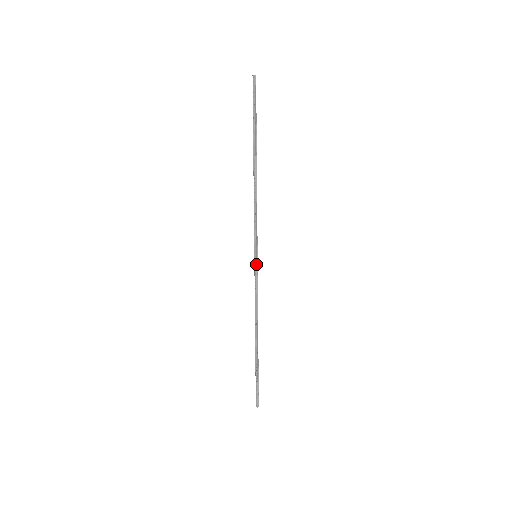
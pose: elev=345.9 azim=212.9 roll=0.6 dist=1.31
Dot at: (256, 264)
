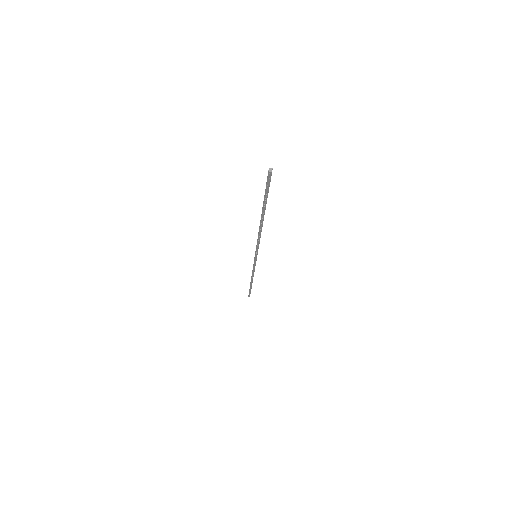
Dot at: (256, 260)
